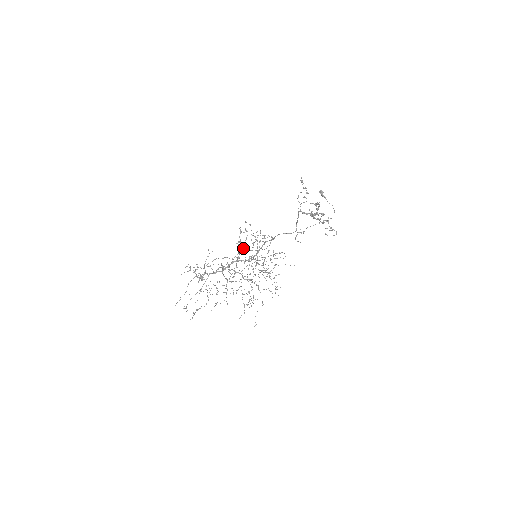
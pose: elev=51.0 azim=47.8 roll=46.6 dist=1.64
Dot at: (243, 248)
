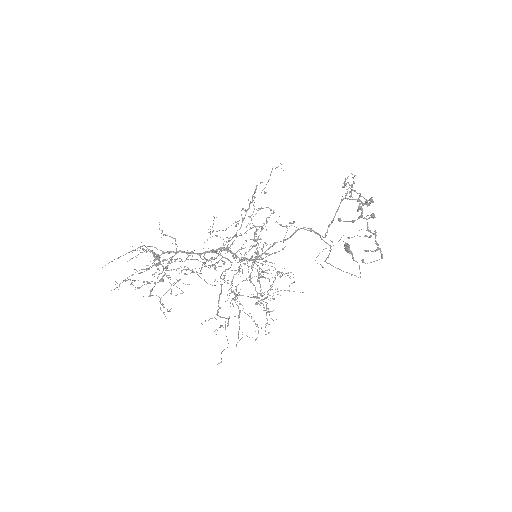
Dot at: (254, 208)
